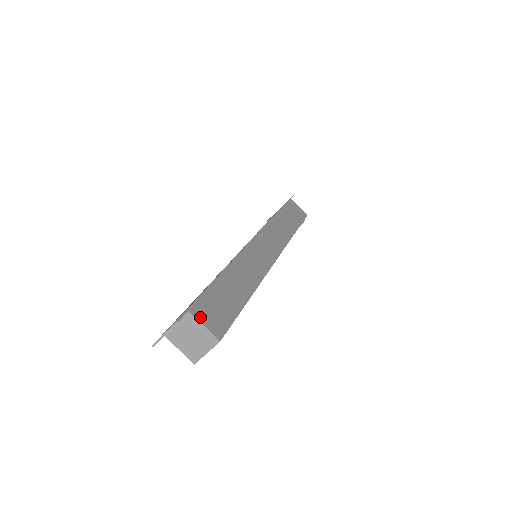
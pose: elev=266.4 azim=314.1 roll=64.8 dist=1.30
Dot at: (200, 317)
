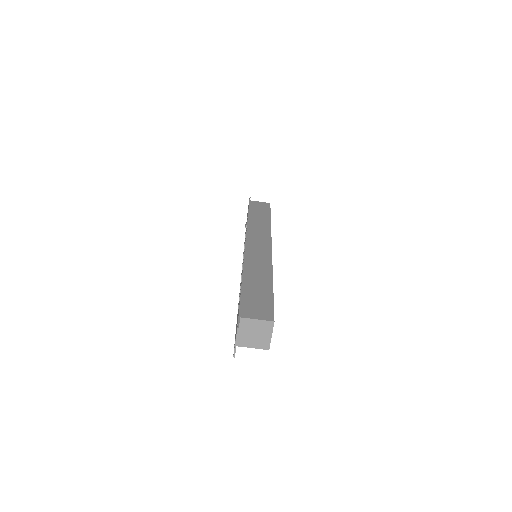
Dot at: (250, 316)
